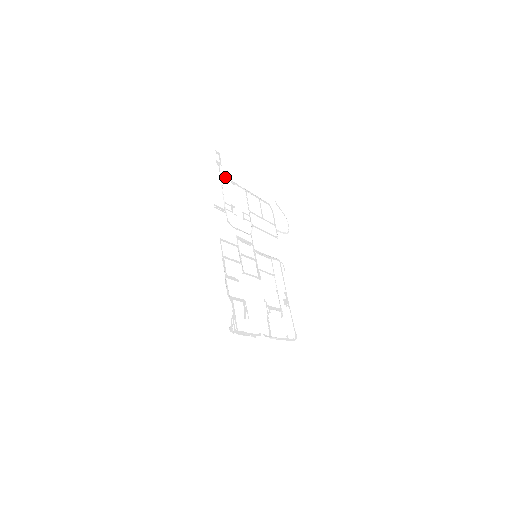
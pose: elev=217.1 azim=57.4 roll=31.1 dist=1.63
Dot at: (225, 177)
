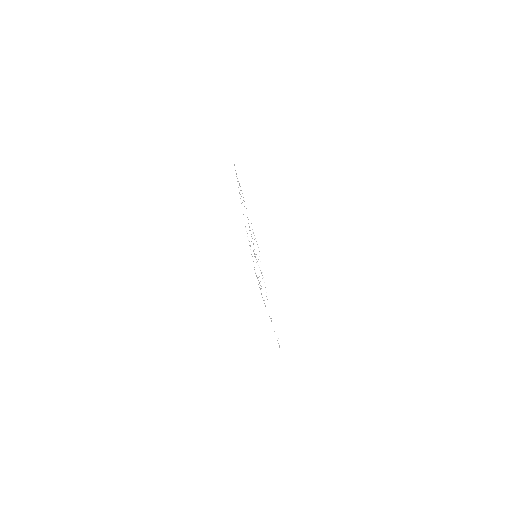
Dot at: occluded
